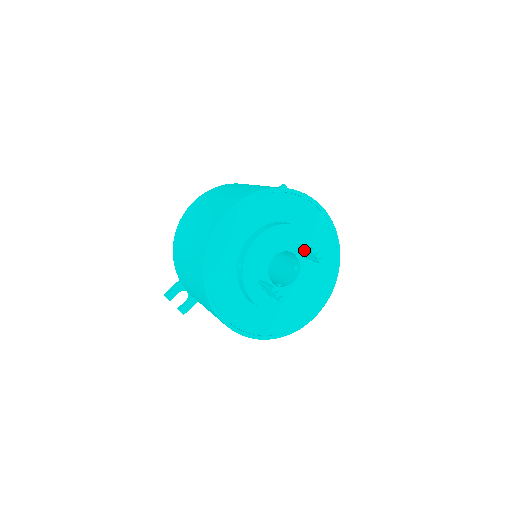
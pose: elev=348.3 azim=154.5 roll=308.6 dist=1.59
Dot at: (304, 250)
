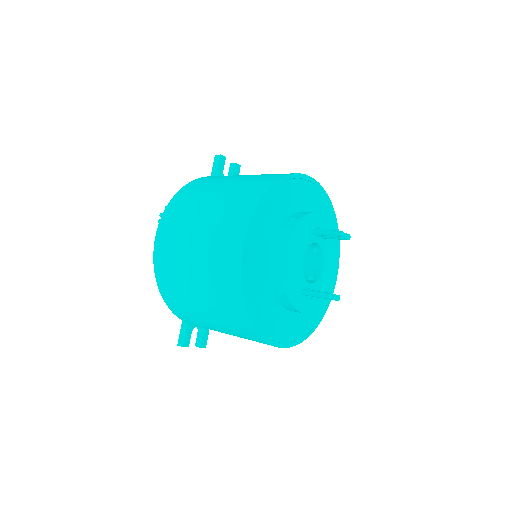
Dot at: (326, 236)
